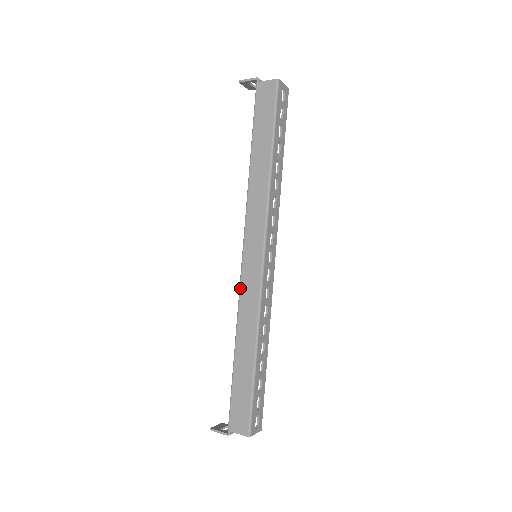
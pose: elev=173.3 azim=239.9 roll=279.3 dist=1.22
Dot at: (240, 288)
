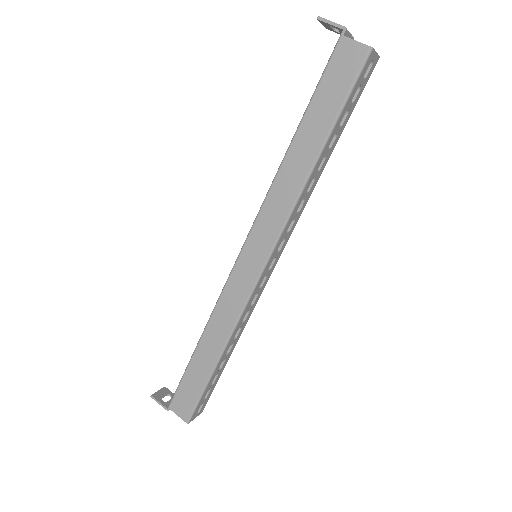
Dot at: (226, 285)
